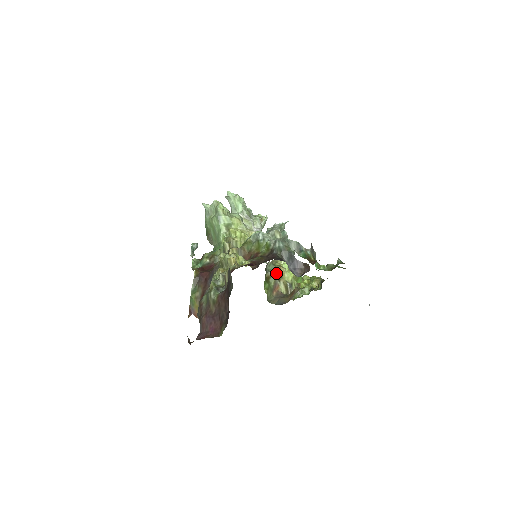
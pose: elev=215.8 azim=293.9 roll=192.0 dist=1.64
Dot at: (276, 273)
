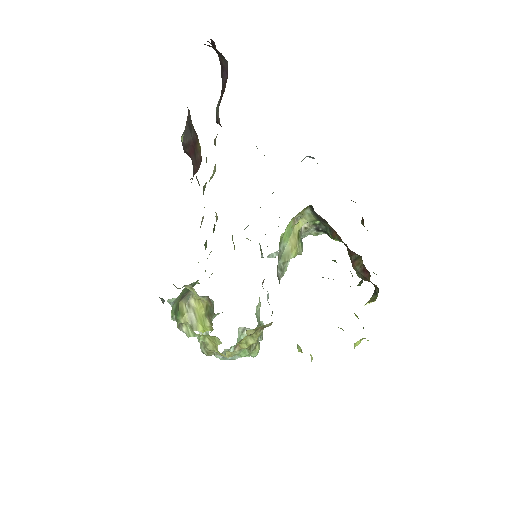
Dot at: occluded
